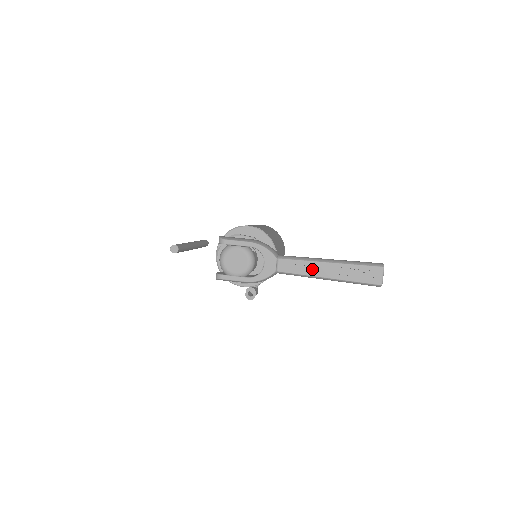
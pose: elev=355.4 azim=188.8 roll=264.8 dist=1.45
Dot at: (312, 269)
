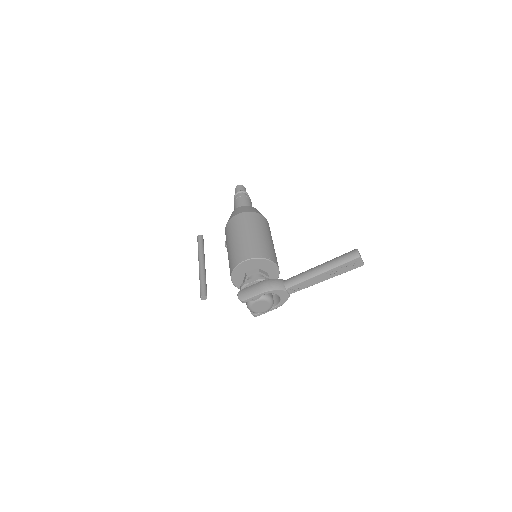
Dot at: (313, 282)
